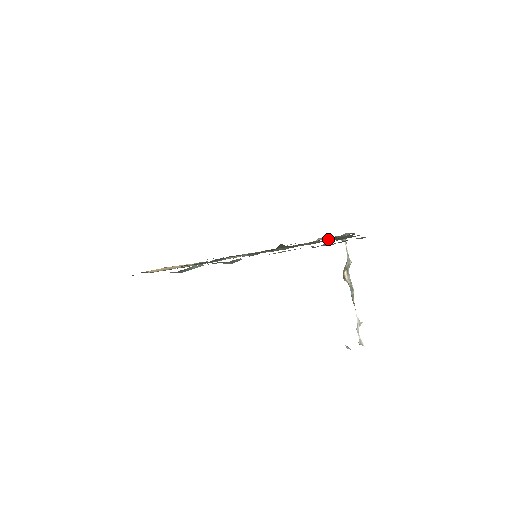
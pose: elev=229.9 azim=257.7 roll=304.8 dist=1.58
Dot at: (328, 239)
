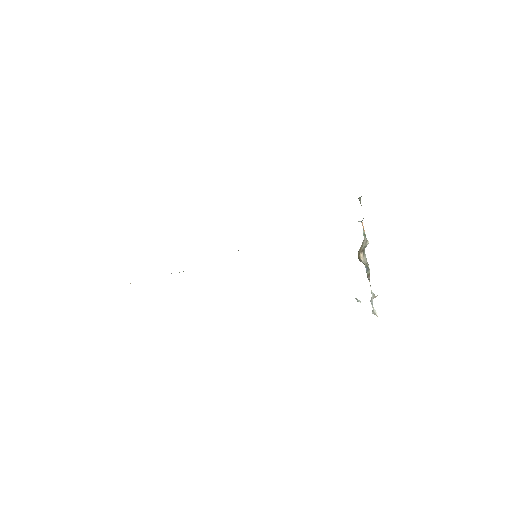
Dot at: occluded
